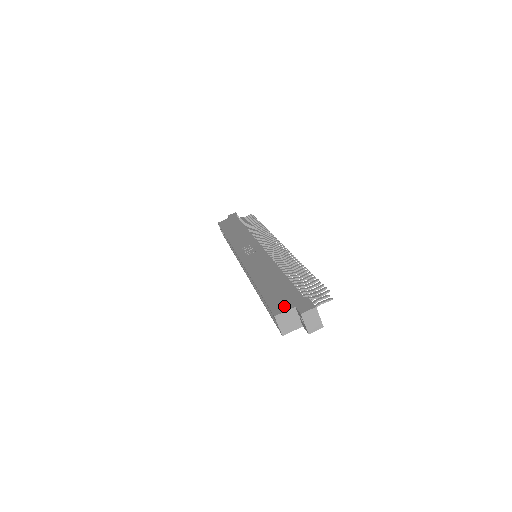
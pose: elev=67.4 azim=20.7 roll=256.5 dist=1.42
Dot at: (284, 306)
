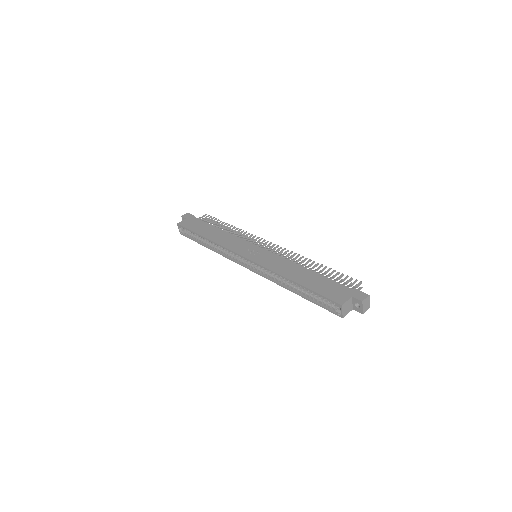
Dot at: (342, 297)
